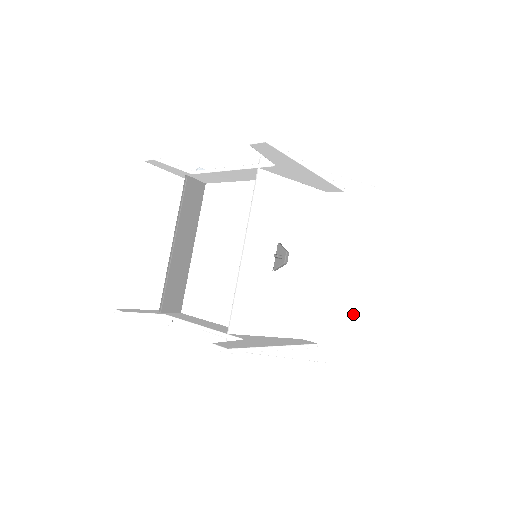
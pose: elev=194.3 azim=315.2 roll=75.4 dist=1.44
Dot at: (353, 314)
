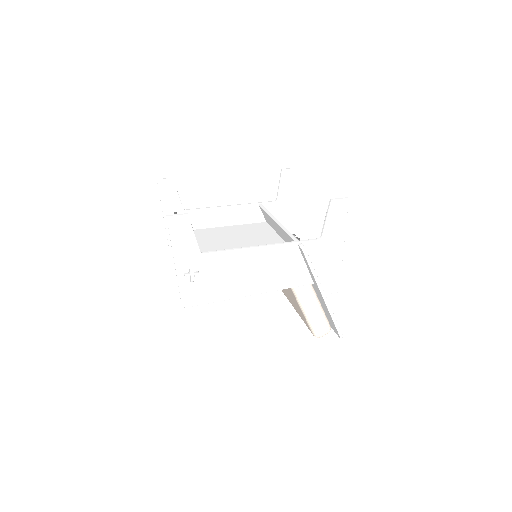
Dot at: occluded
